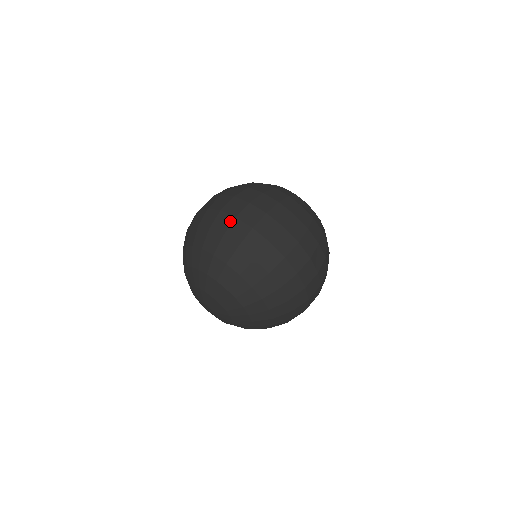
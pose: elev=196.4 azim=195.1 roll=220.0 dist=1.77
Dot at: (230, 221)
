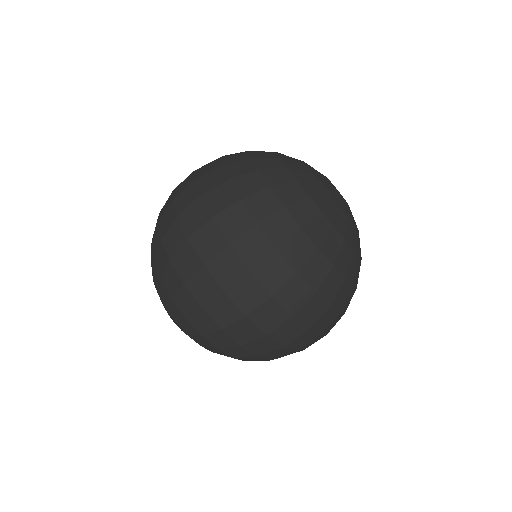
Dot at: (180, 242)
